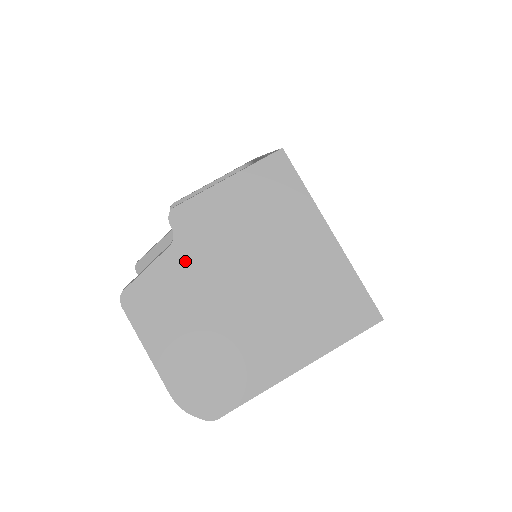
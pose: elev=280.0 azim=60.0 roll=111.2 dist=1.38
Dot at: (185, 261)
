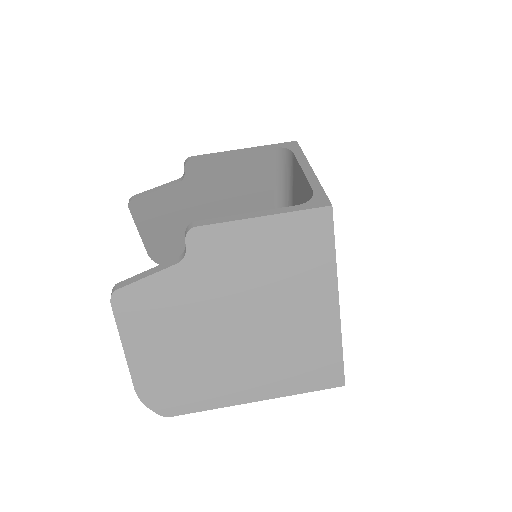
Dot at: (188, 283)
